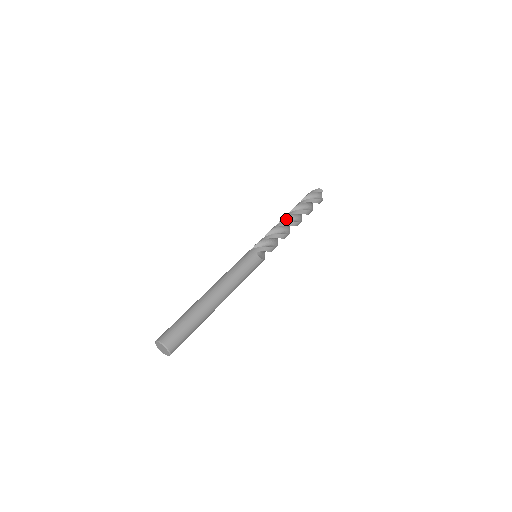
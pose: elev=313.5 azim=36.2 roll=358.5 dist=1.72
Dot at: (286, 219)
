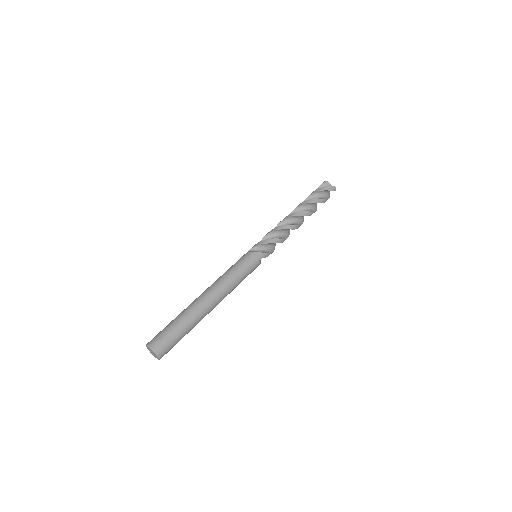
Dot at: (295, 217)
